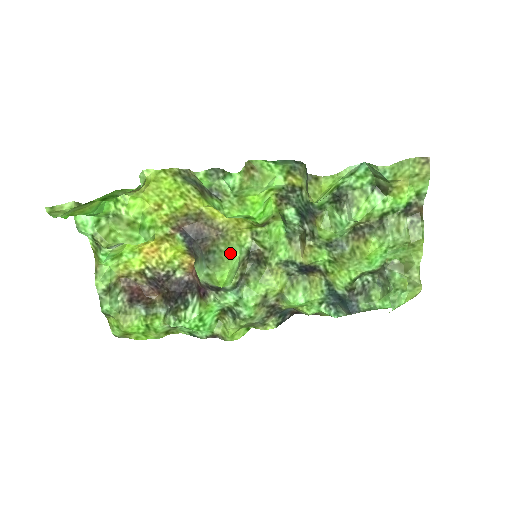
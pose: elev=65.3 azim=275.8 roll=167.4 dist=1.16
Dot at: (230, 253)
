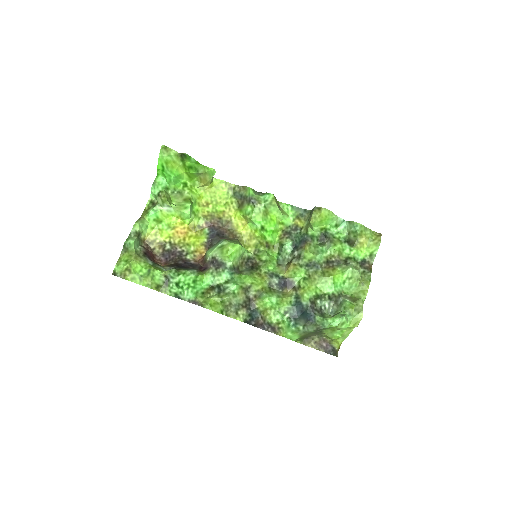
Dot at: occluded
